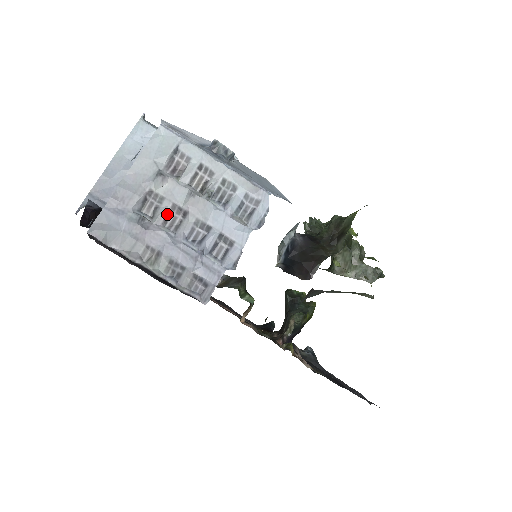
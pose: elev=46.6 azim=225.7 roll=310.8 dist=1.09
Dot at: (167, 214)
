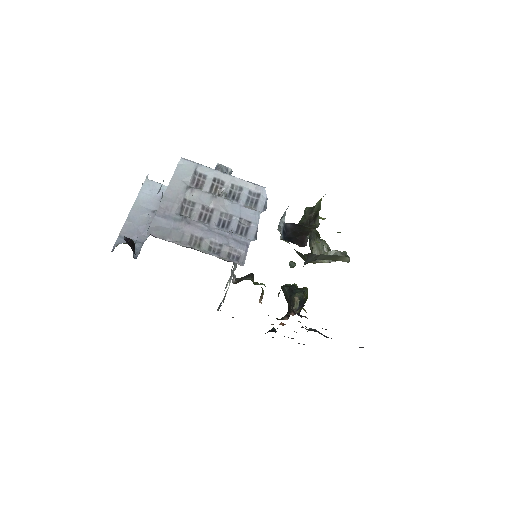
Dot at: (200, 213)
